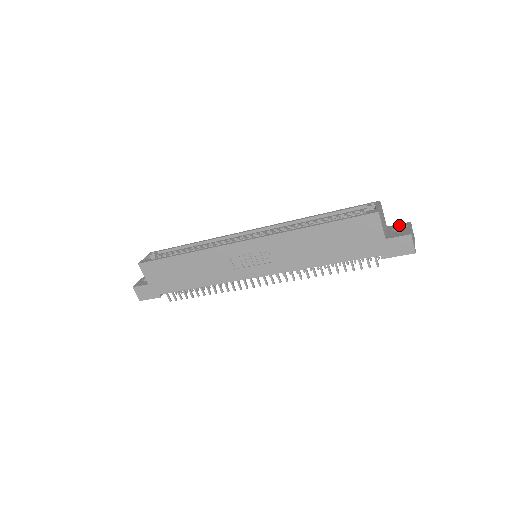
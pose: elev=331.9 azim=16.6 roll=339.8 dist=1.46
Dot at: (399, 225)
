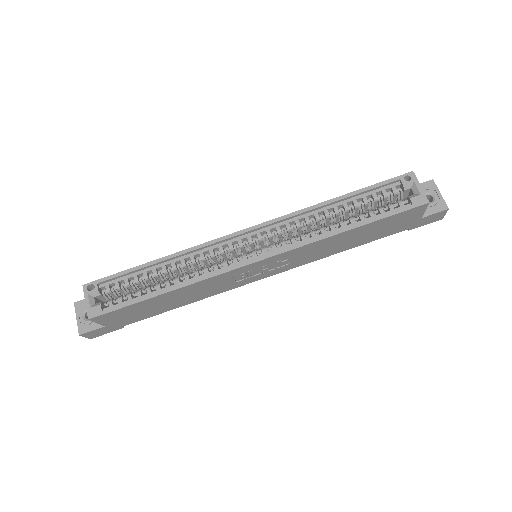
Dot at: (423, 187)
